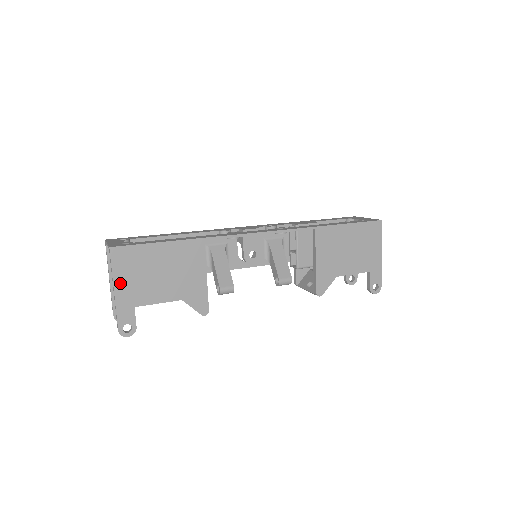
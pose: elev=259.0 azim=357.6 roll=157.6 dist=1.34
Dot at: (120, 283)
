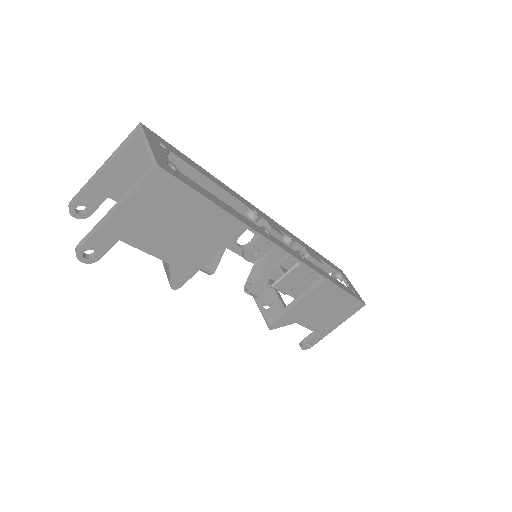
Dot at: (130, 208)
